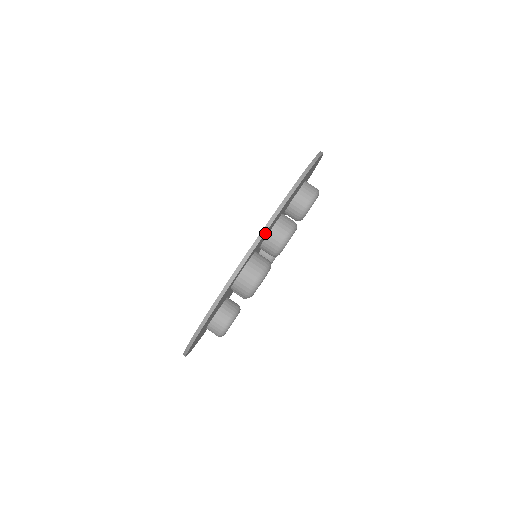
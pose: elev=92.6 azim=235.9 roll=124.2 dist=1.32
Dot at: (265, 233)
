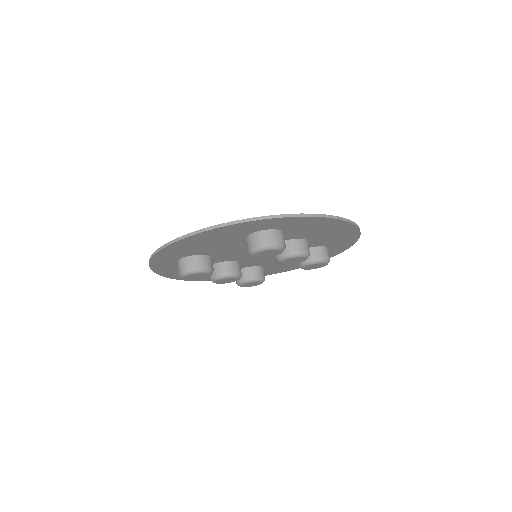
Dot at: (314, 219)
